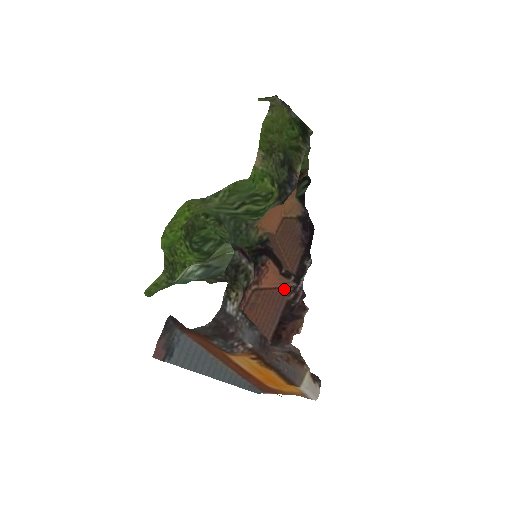
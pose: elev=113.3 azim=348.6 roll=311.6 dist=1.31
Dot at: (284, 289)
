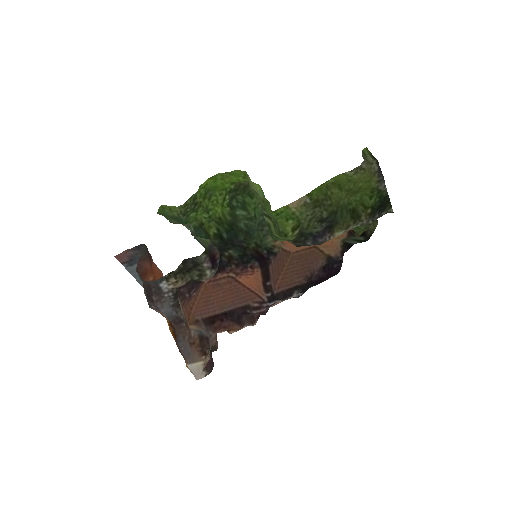
Dot at: (256, 295)
